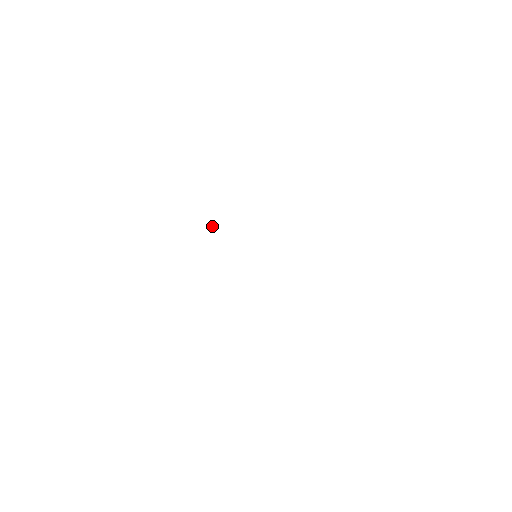
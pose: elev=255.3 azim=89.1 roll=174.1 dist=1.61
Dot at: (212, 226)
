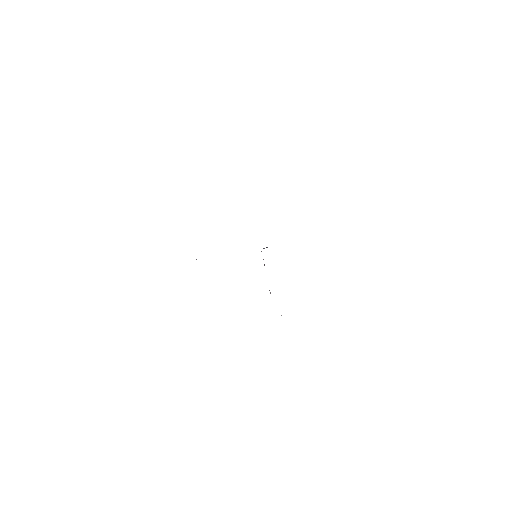
Dot at: occluded
